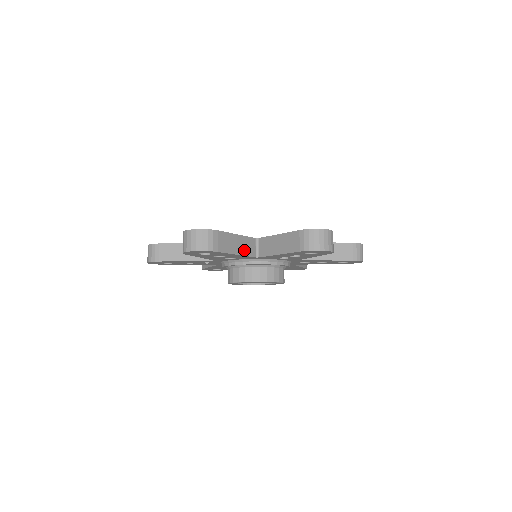
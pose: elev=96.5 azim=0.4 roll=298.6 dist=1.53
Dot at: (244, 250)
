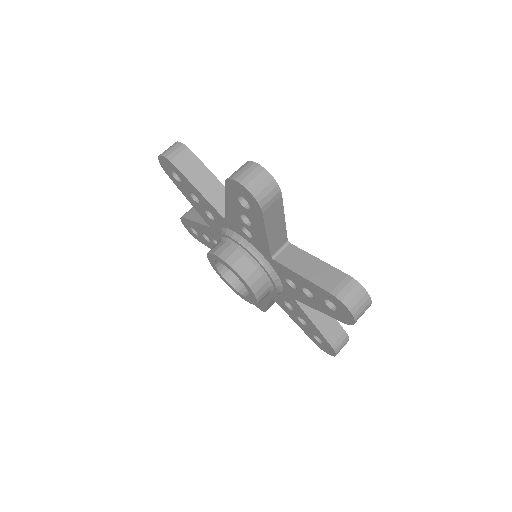
Dot at: (212, 196)
